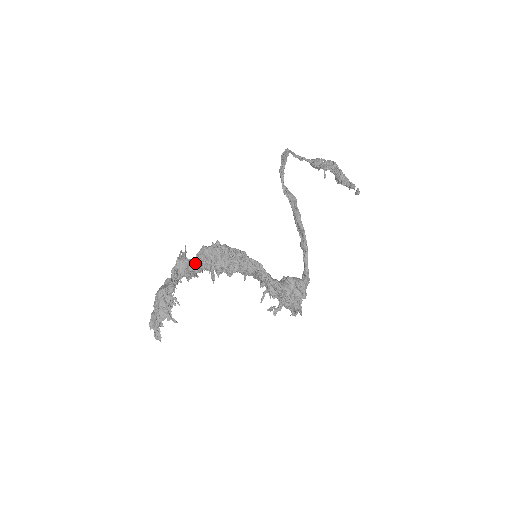
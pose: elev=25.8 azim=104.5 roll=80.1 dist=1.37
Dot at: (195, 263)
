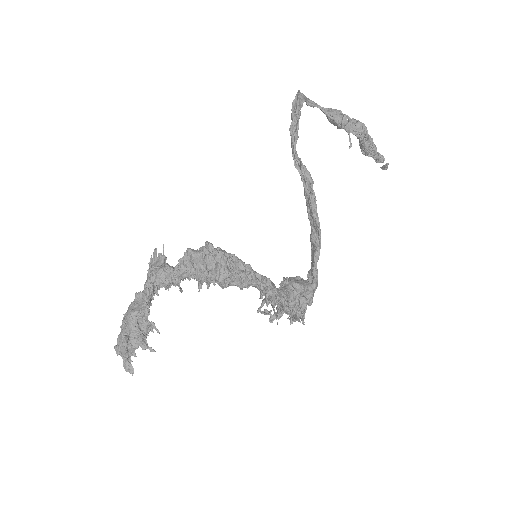
Dot at: (179, 274)
